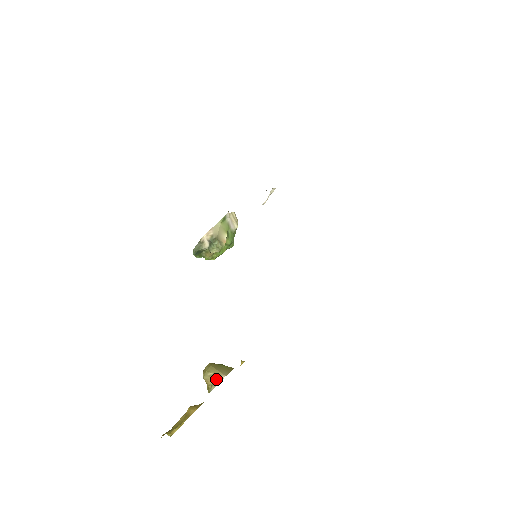
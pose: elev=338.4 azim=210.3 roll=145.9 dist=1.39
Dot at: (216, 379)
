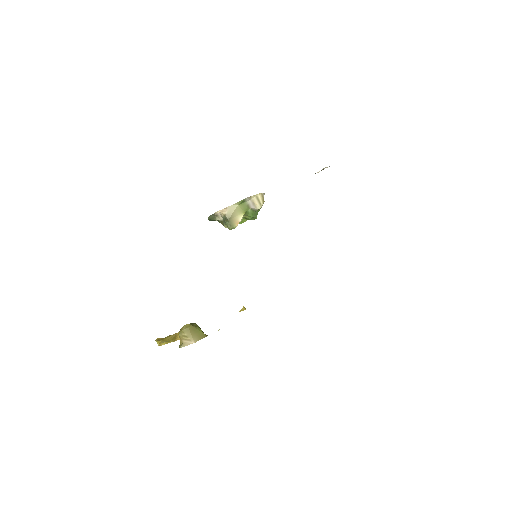
Dot at: (187, 341)
